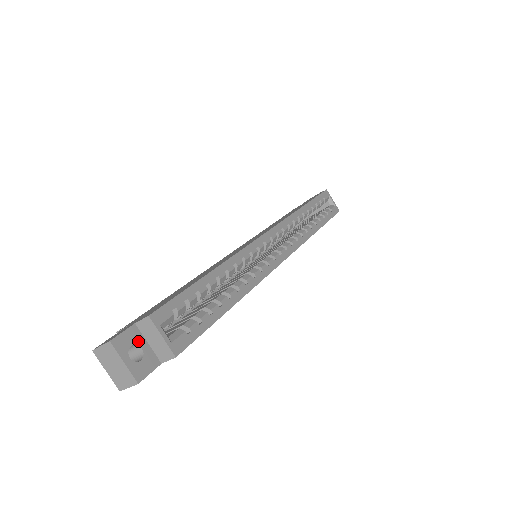
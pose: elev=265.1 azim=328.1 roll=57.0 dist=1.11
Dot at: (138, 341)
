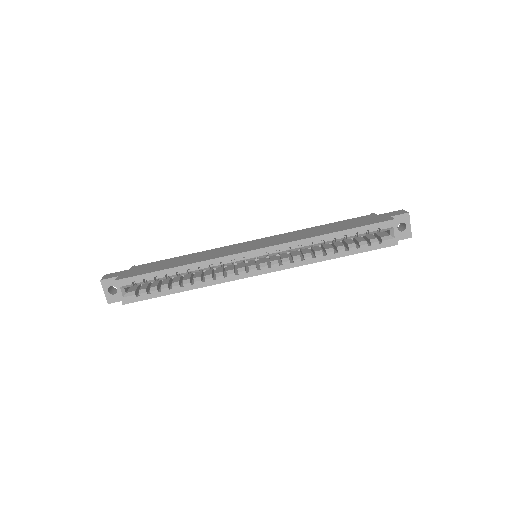
Dot at: occluded
